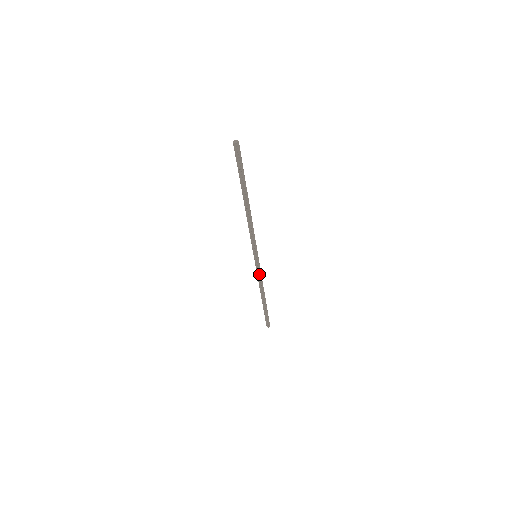
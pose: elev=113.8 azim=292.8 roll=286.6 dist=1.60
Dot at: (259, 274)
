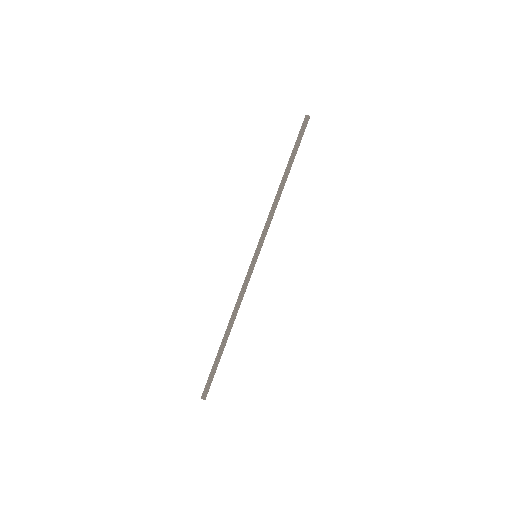
Dot at: (244, 284)
